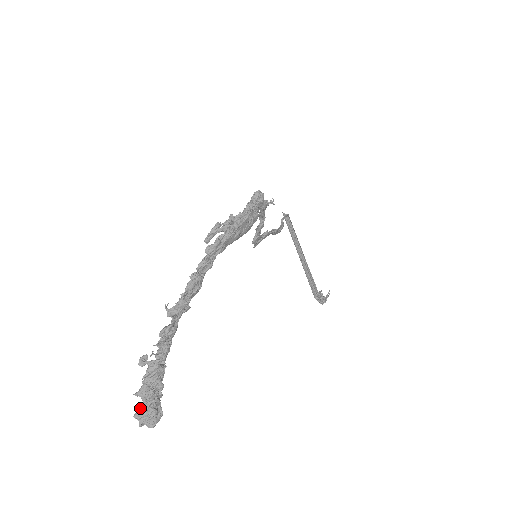
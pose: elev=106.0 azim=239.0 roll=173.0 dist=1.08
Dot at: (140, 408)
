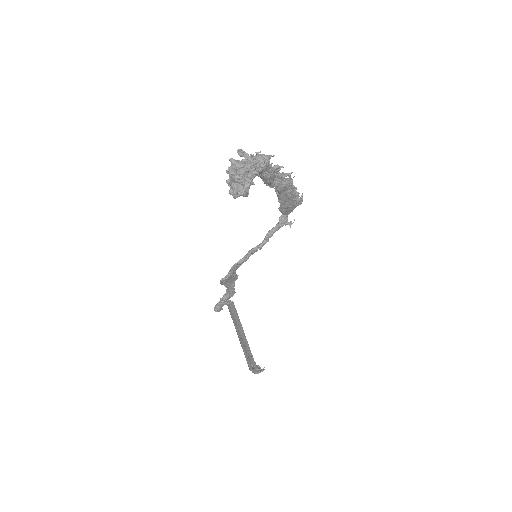
Dot at: (237, 167)
